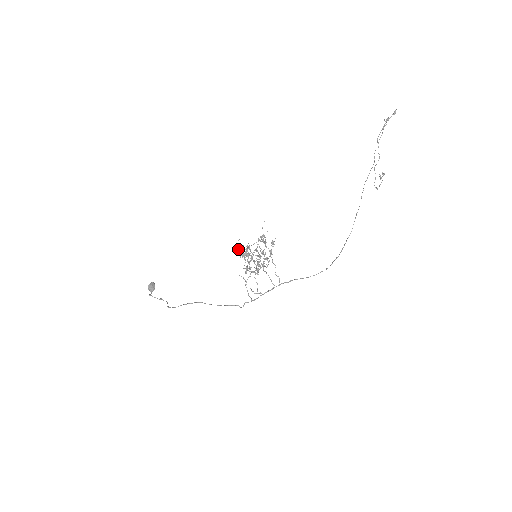
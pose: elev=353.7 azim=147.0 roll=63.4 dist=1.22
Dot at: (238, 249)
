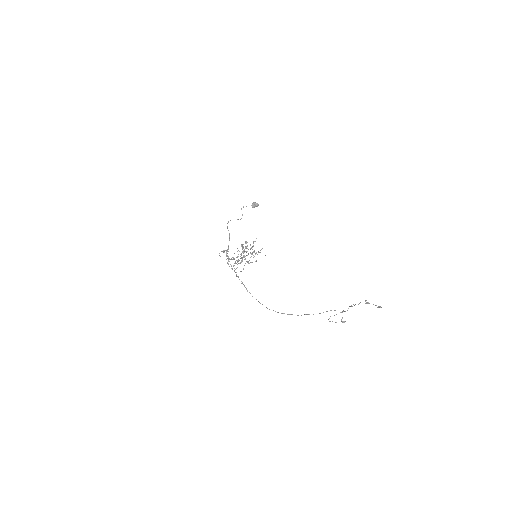
Dot at: (246, 241)
